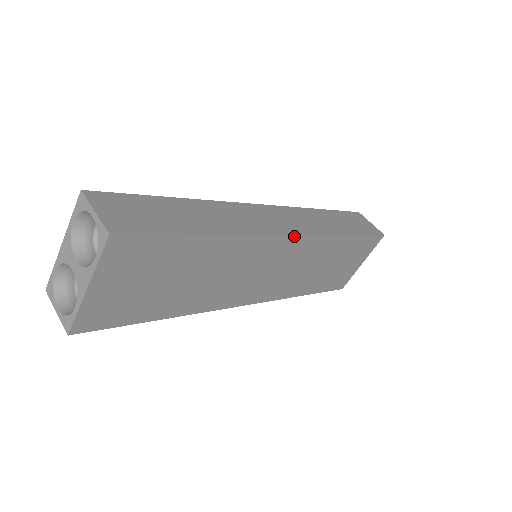
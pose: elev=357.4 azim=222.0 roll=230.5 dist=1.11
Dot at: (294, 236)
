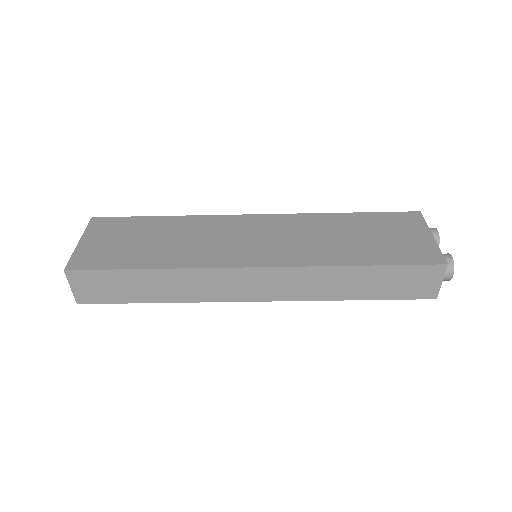
Dot at: (258, 216)
